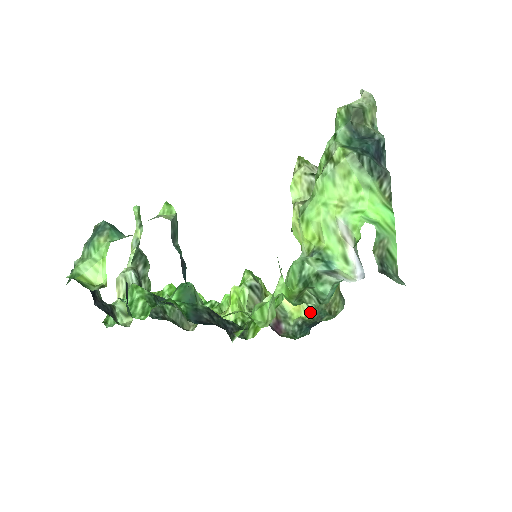
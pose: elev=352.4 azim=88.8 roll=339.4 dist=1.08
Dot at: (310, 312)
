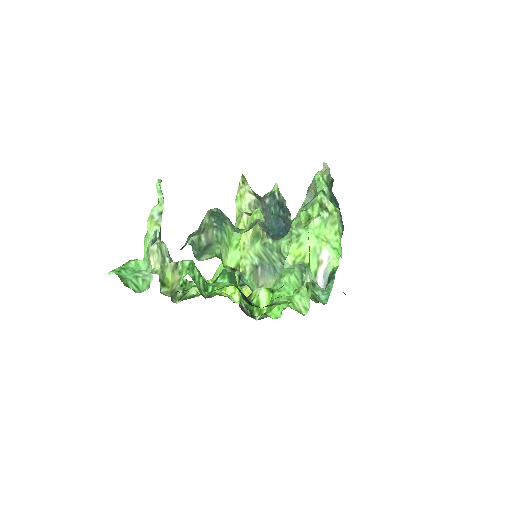
Dot at: occluded
